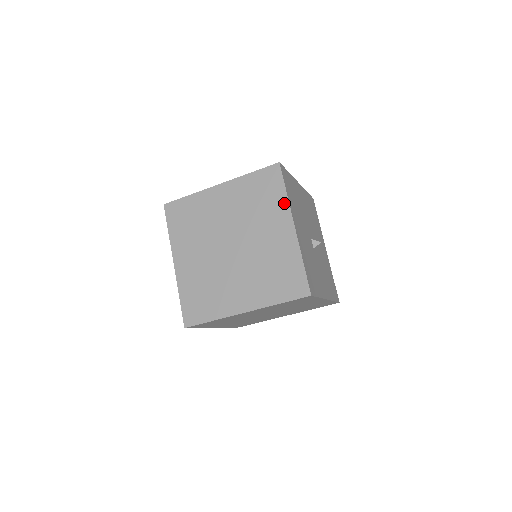
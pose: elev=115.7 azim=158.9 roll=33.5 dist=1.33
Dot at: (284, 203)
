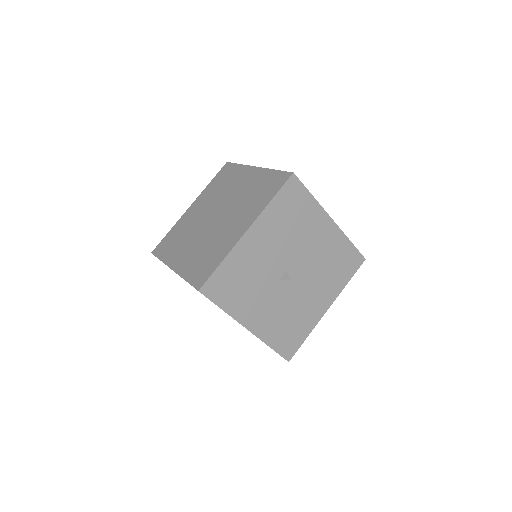
Dot at: (262, 207)
